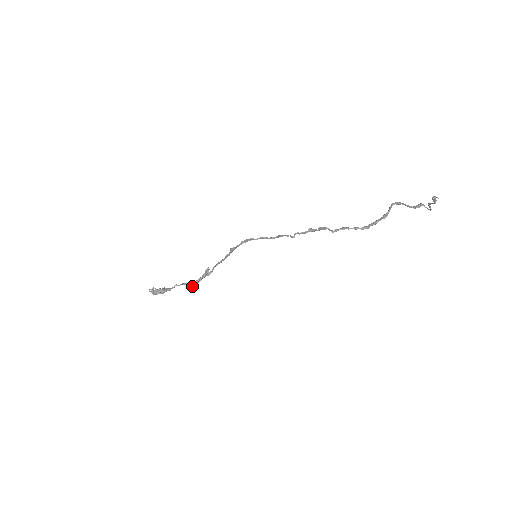
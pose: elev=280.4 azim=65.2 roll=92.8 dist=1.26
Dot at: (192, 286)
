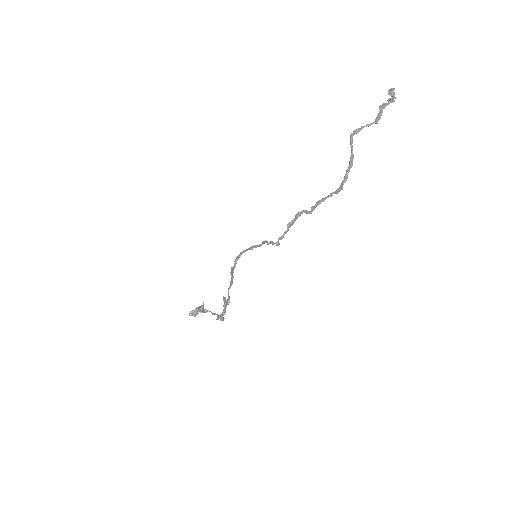
Dot at: (222, 320)
